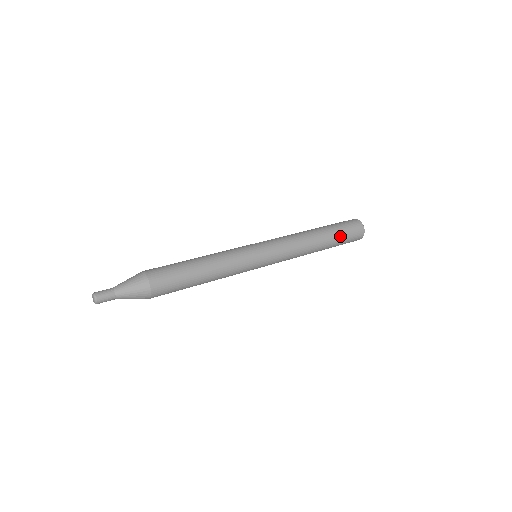
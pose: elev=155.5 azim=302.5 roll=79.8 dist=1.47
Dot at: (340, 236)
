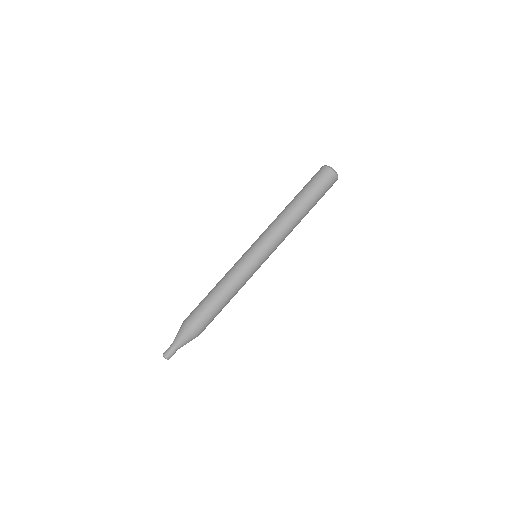
Dot at: occluded
